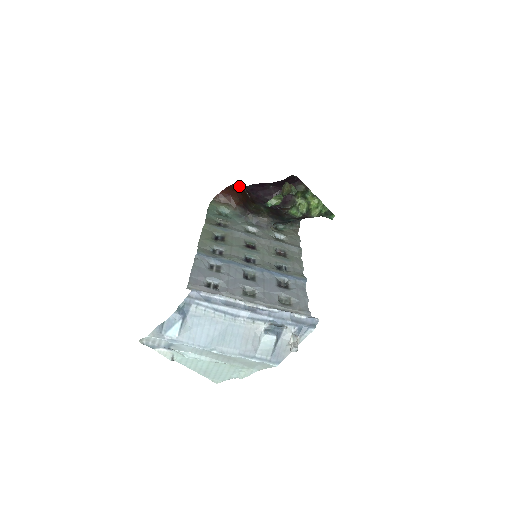
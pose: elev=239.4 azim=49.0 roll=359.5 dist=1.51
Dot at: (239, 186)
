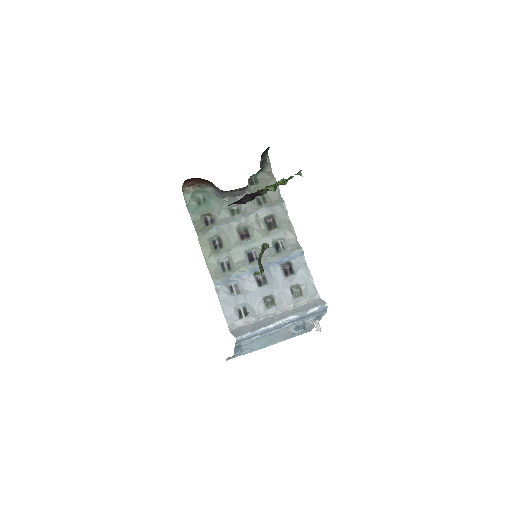
Dot at: occluded
